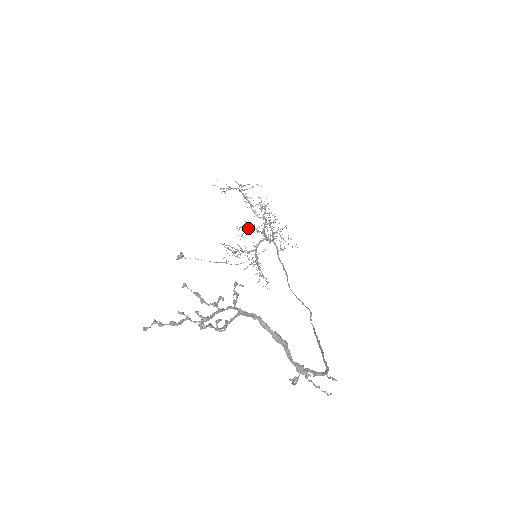
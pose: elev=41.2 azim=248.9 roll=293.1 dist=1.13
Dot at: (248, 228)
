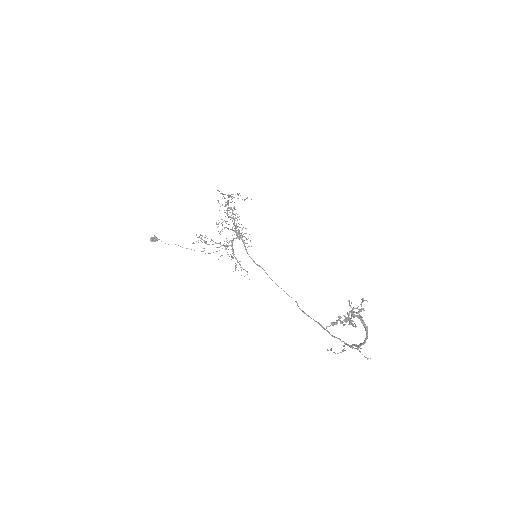
Dot at: occluded
